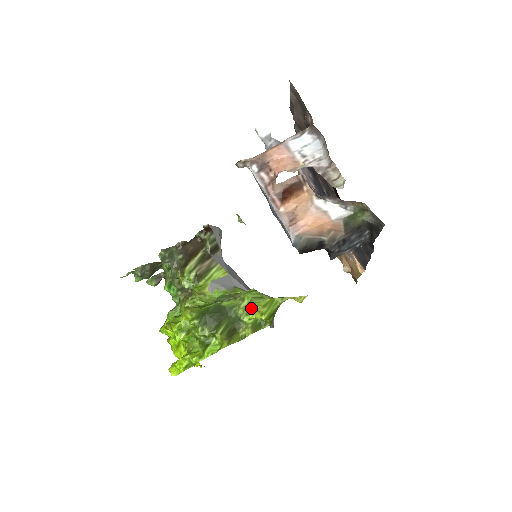
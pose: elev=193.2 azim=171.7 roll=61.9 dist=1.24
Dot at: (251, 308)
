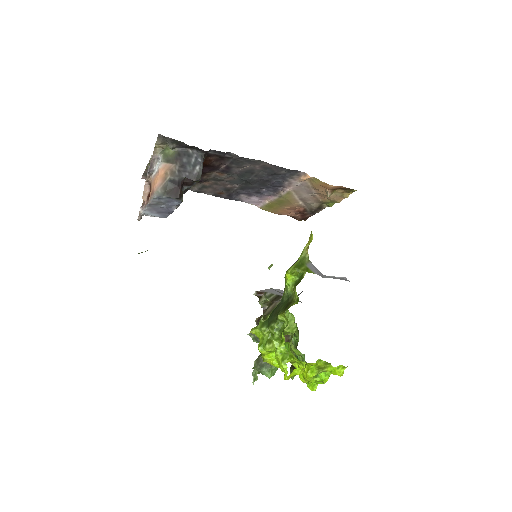
Dot at: (285, 280)
